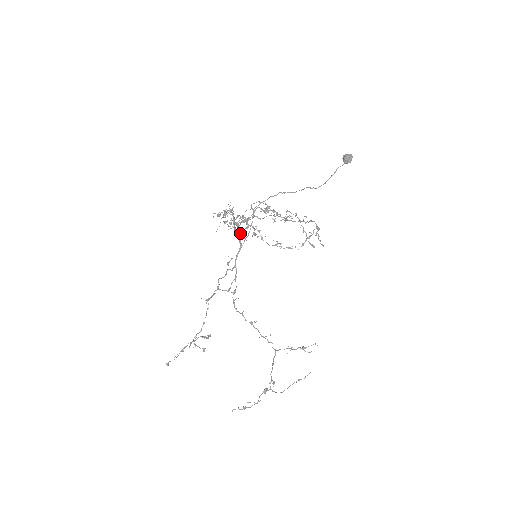
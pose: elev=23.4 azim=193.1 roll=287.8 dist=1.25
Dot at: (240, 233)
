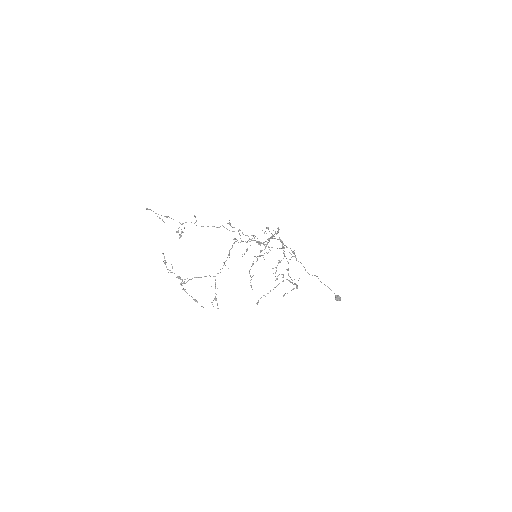
Dot at: occluded
